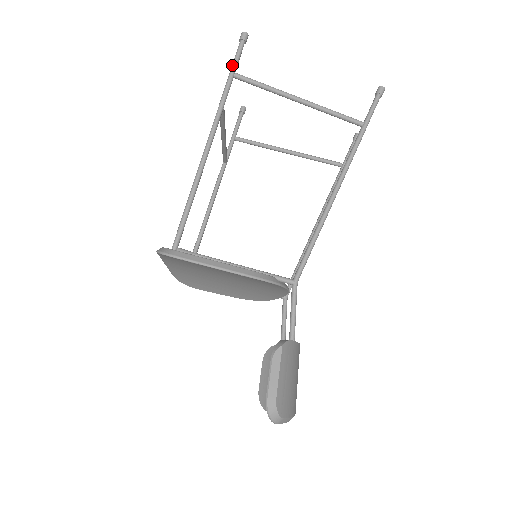
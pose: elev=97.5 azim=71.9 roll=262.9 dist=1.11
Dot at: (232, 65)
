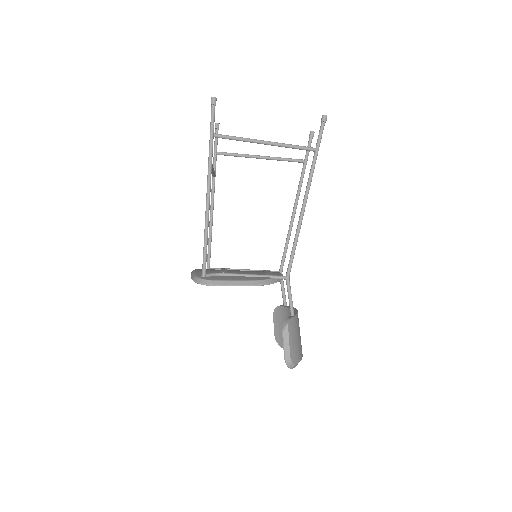
Dot at: (210, 128)
